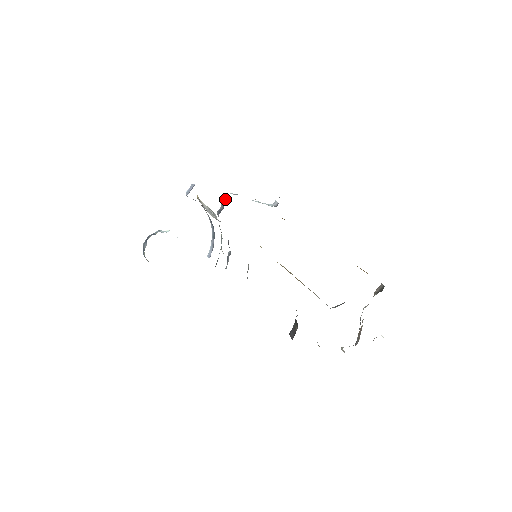
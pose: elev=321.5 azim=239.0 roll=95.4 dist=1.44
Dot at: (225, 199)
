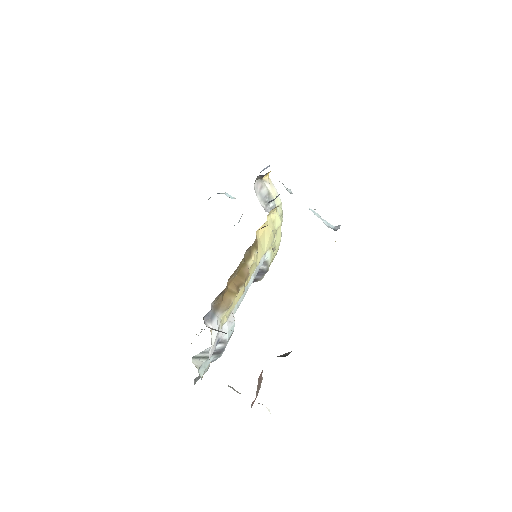
Dot at: occluded
